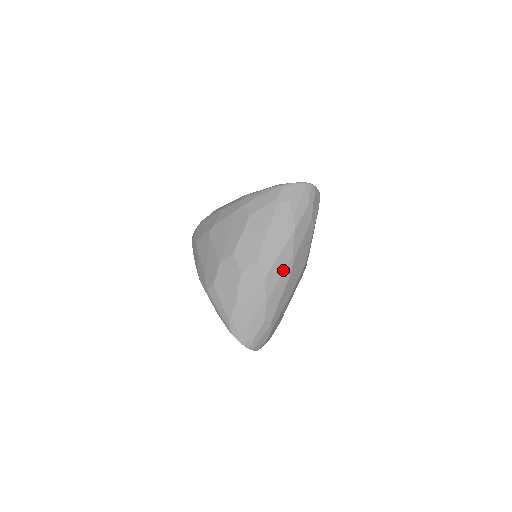
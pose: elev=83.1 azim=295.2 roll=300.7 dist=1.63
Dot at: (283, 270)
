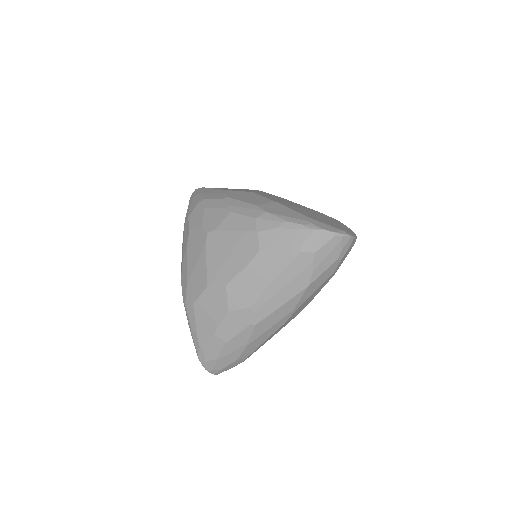
Dot at: (277, 321)
